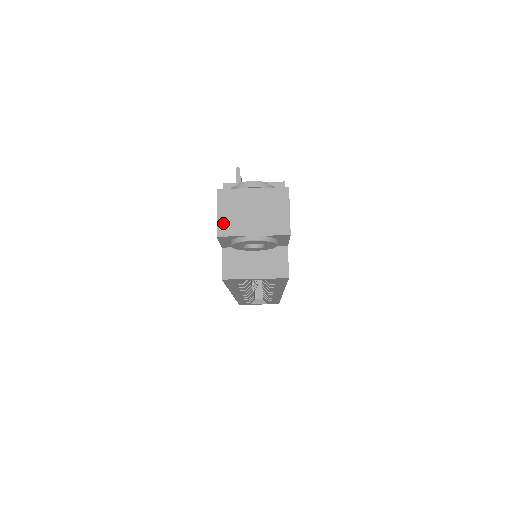
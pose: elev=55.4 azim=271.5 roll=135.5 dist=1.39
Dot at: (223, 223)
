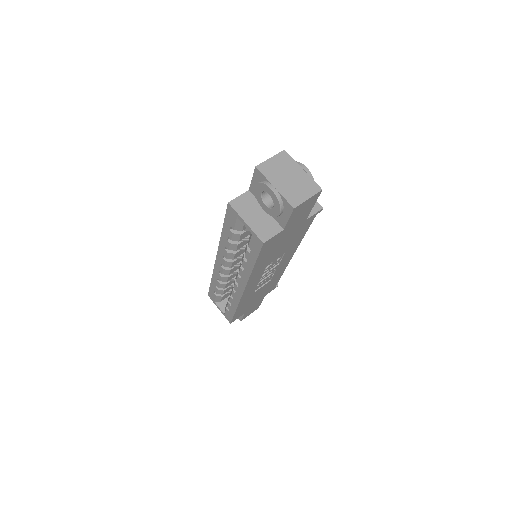
Dot at: (267, 165)
